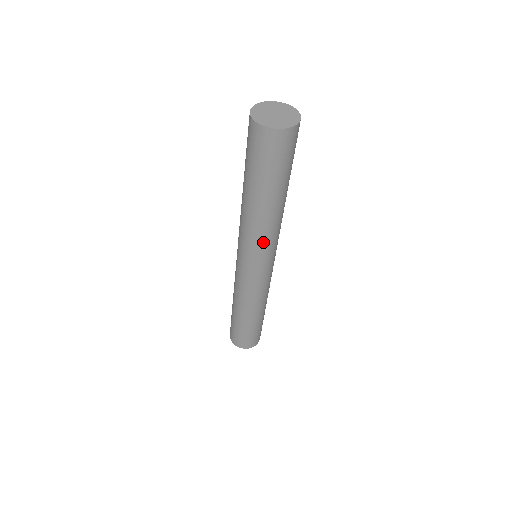
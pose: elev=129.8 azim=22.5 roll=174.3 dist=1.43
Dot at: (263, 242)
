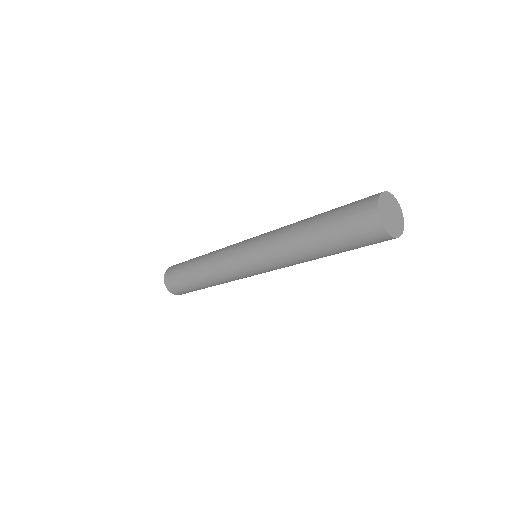
Dot at: occluded
